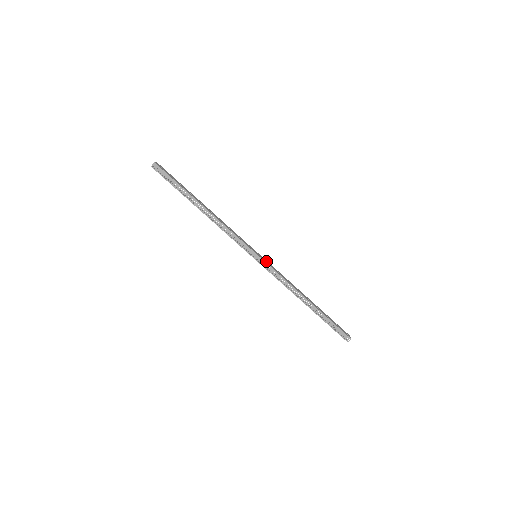
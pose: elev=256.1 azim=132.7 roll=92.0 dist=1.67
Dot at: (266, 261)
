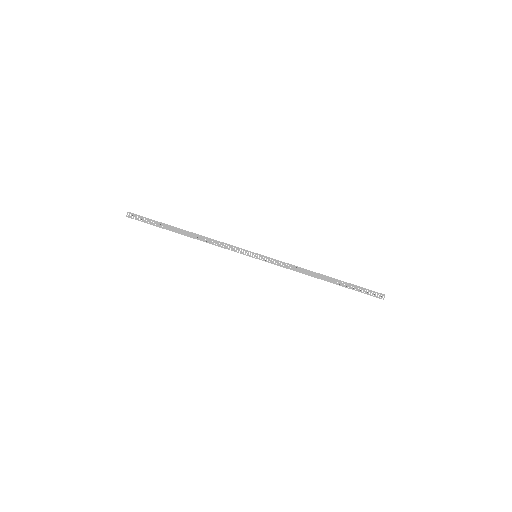
Dot at: (267, 257)
